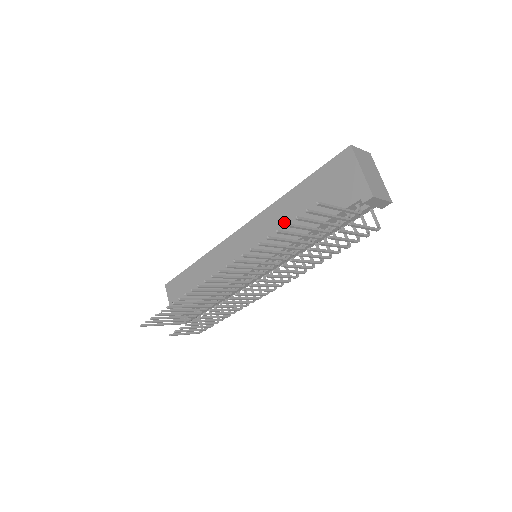
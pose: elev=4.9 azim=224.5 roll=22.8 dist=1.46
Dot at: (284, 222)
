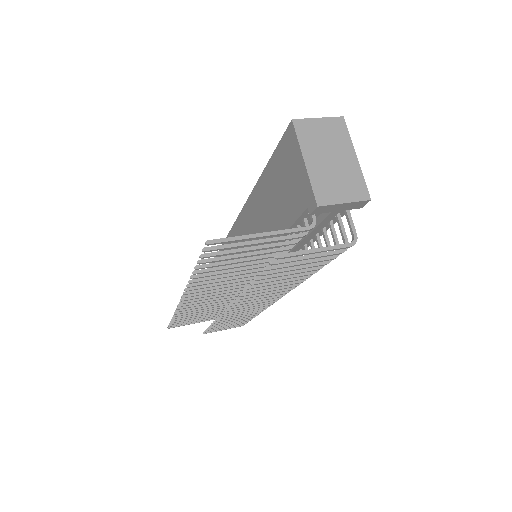
Dot at: (258, 224)
